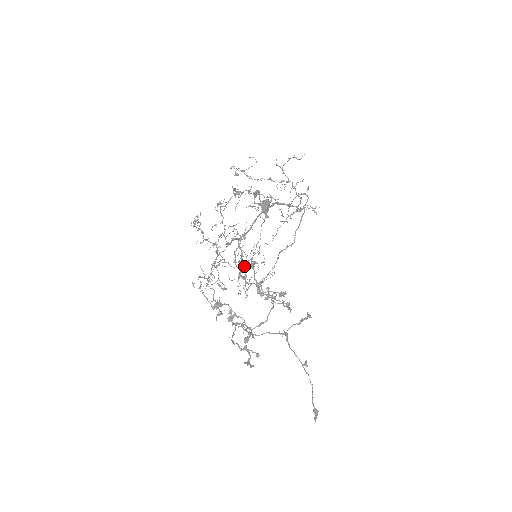
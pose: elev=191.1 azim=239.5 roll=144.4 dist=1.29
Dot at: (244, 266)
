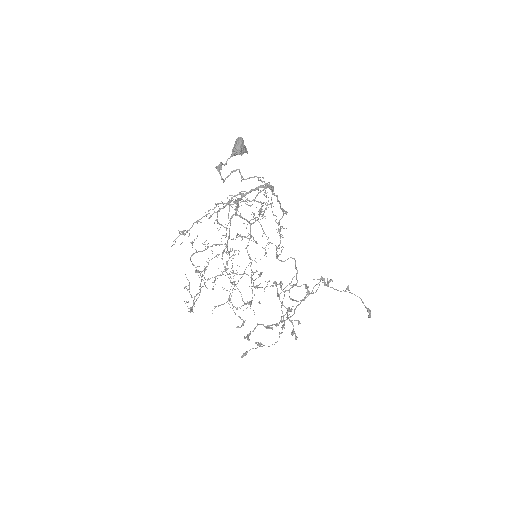
Dot at: occluded
